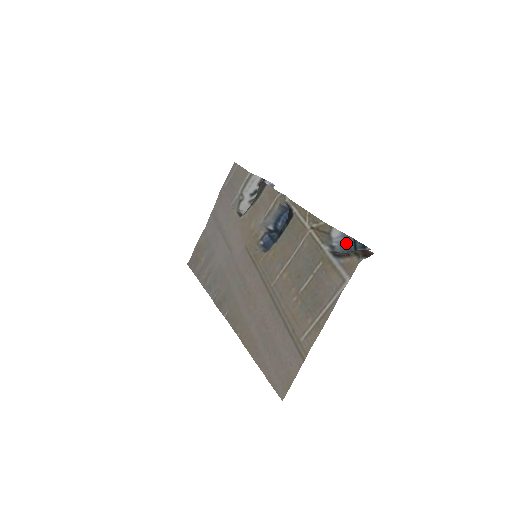
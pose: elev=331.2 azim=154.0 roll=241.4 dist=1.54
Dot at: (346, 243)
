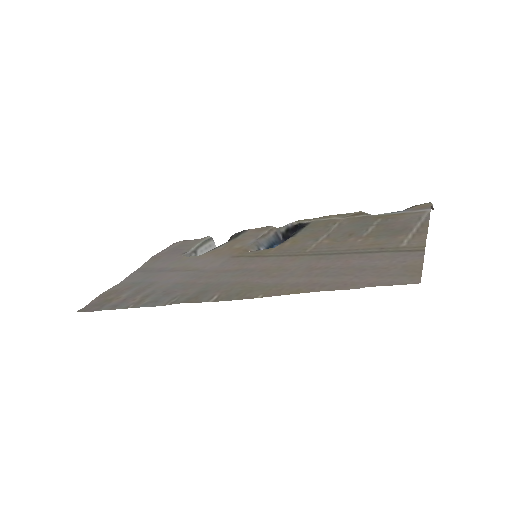
Dot at: occluded
